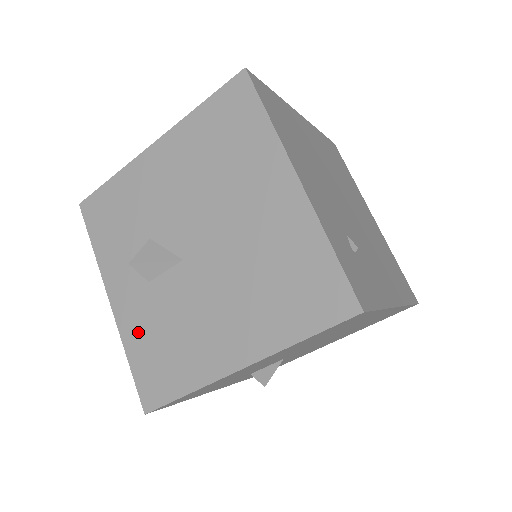
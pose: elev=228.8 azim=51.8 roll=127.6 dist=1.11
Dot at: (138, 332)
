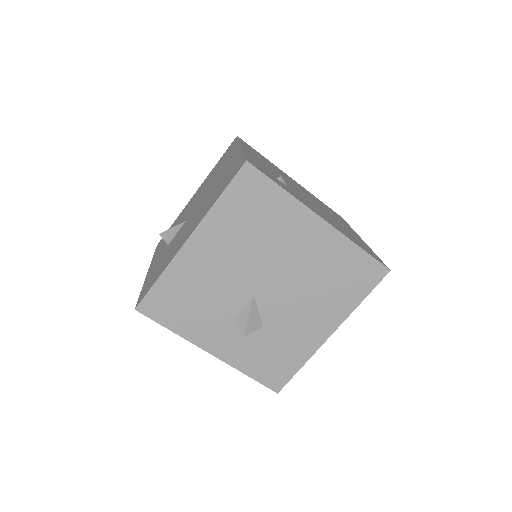
Dot at: (152, 272)
